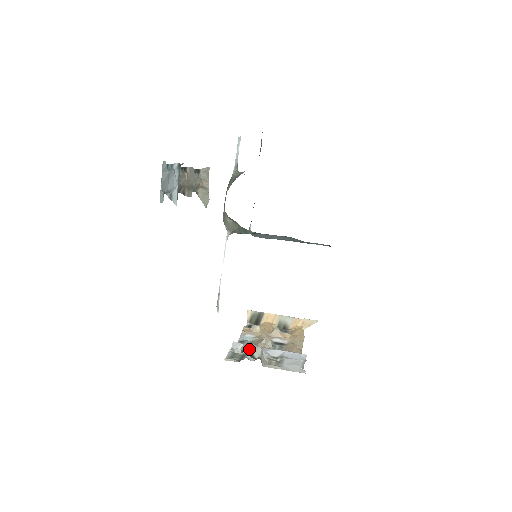
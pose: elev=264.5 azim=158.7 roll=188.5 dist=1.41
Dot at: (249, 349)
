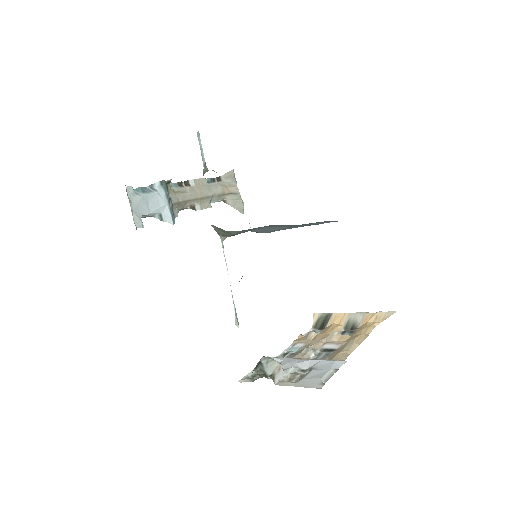
Dot at: (261, 366)
